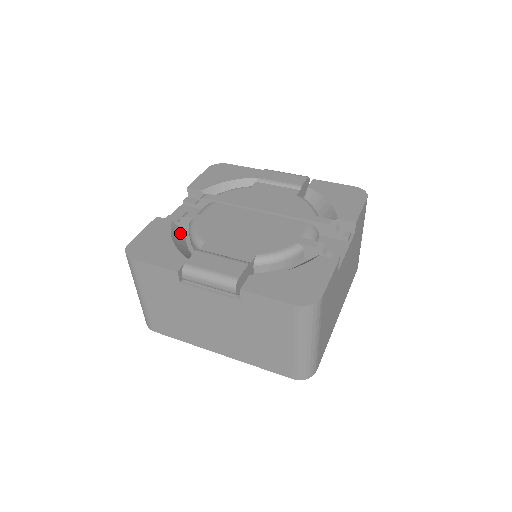
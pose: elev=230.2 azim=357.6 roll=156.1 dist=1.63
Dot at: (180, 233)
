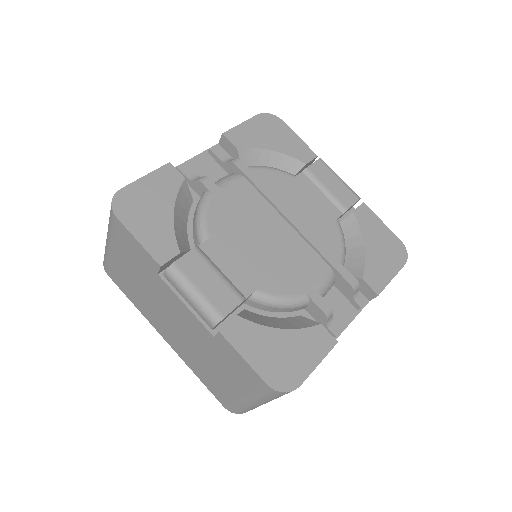
Dot at: (187, 199)
